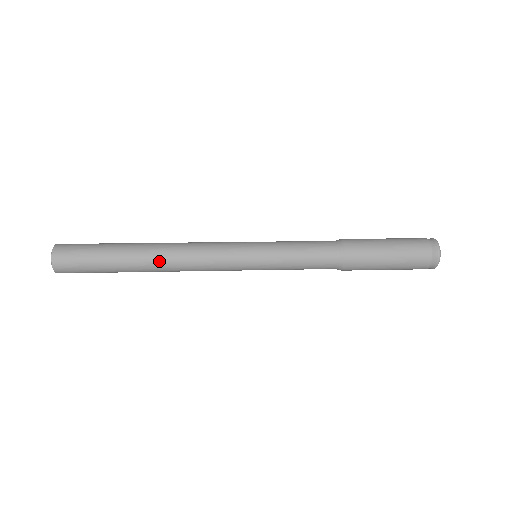
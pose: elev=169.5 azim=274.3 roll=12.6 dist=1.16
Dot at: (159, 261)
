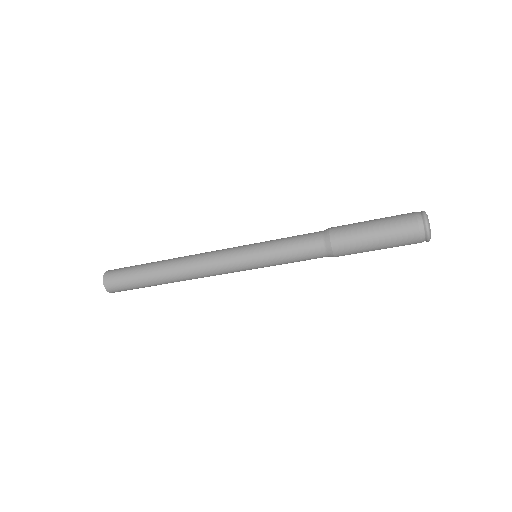
Dot at: (176, 265)
